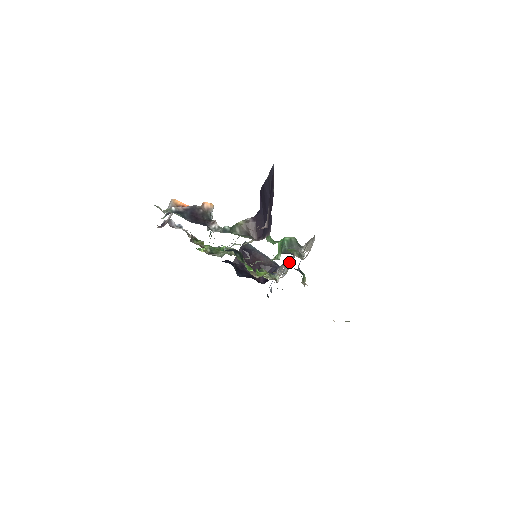
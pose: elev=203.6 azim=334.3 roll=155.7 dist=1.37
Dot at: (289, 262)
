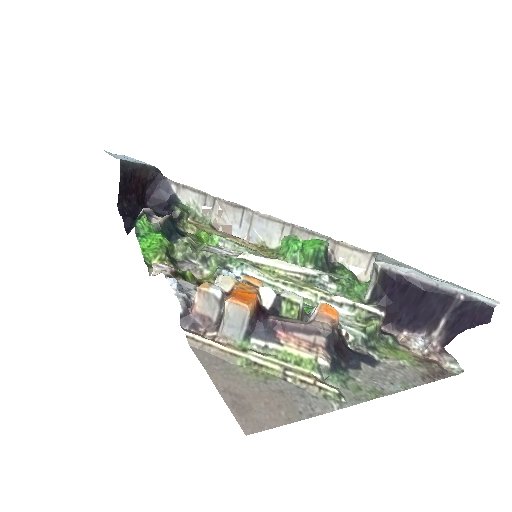
Dot at: (258, 224)
